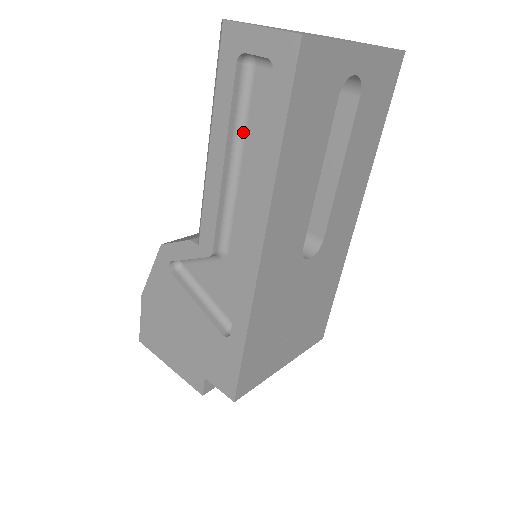
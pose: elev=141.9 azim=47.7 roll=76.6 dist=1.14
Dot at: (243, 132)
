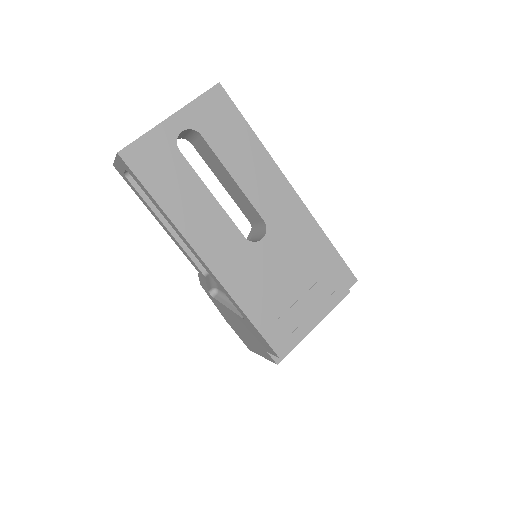
Dot at: occluded
